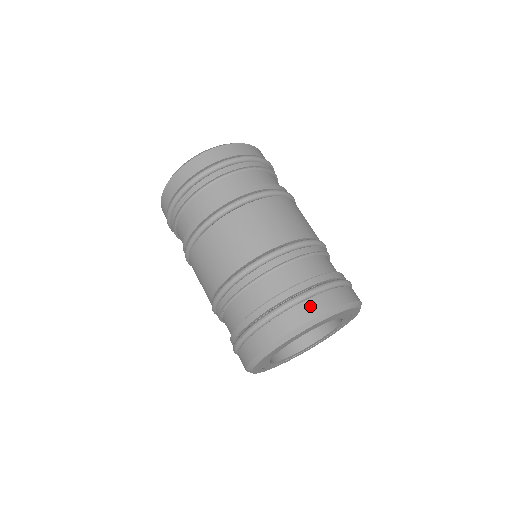
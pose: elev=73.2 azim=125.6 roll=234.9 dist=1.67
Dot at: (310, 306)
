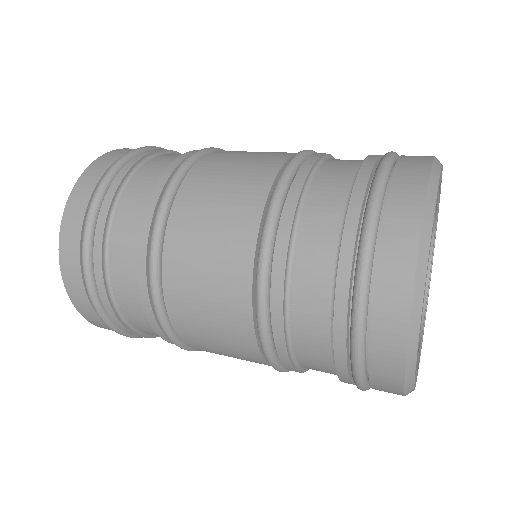
Dot at: (407, 166)
